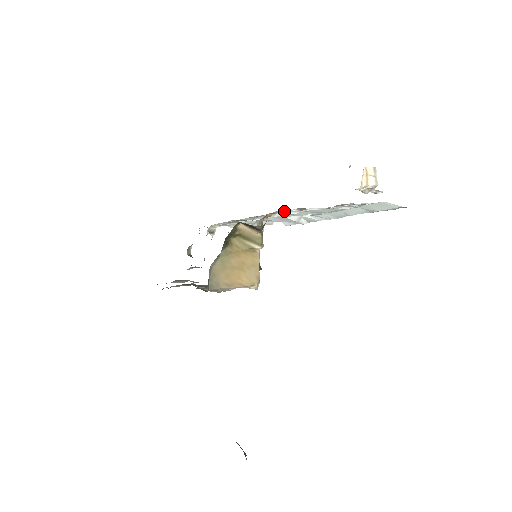
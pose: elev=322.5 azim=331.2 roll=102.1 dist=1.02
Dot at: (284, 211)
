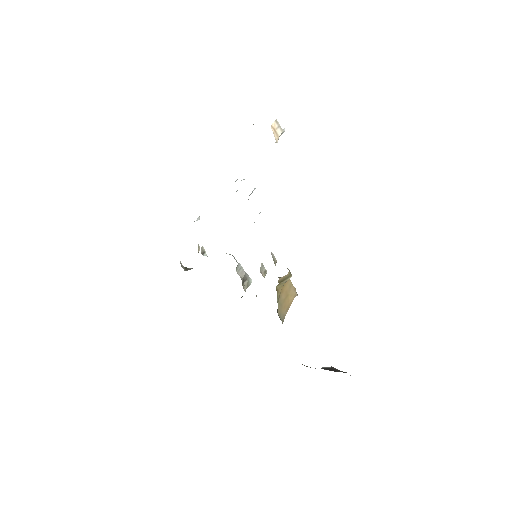
Dot at: occluded
